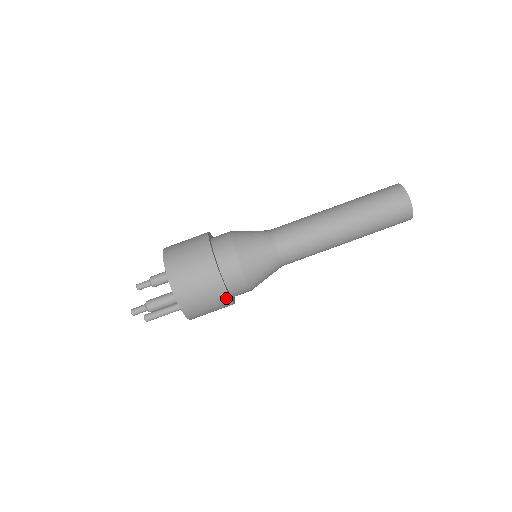
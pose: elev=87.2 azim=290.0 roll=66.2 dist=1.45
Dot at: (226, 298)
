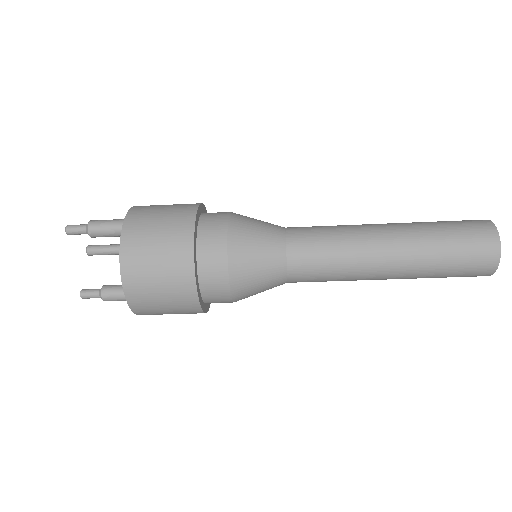
Dot at: occluded
